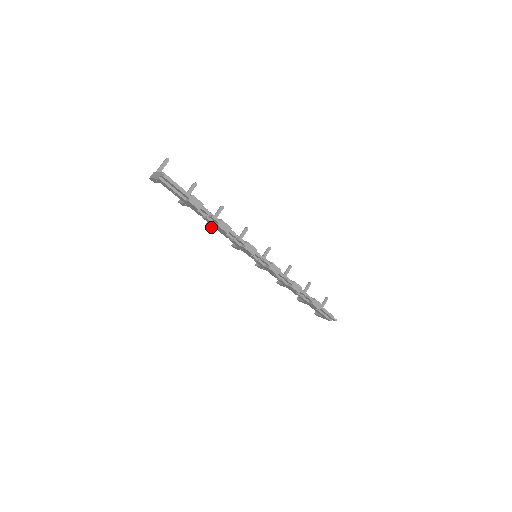
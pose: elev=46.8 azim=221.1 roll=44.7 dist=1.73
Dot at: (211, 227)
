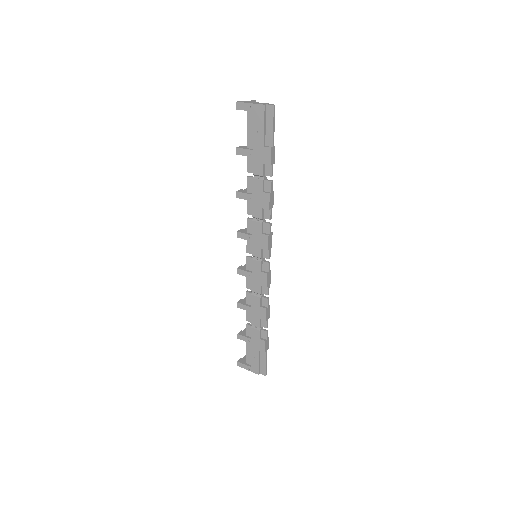
Dot at: (244, 196)
